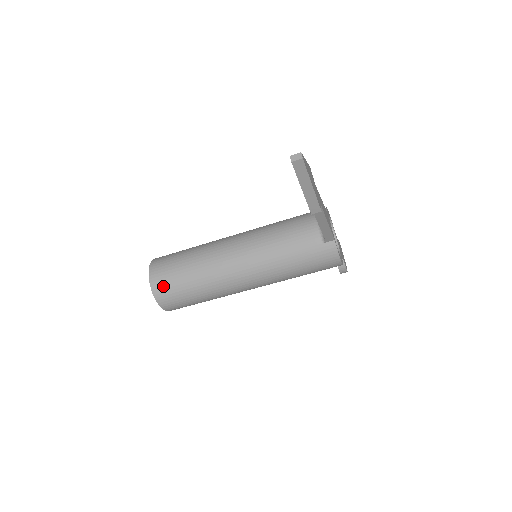
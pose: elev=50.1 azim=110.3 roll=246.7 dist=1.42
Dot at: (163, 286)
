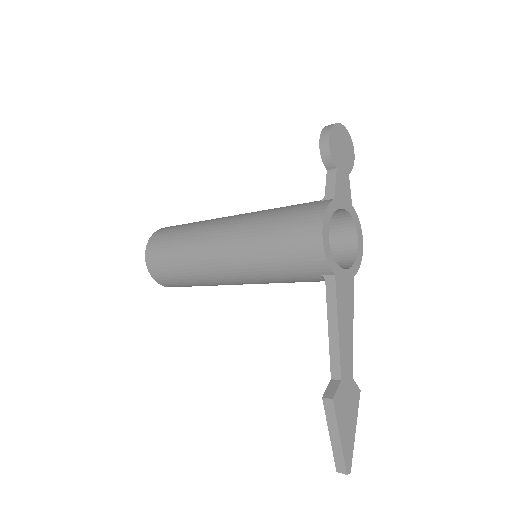
Dot at: occluded
